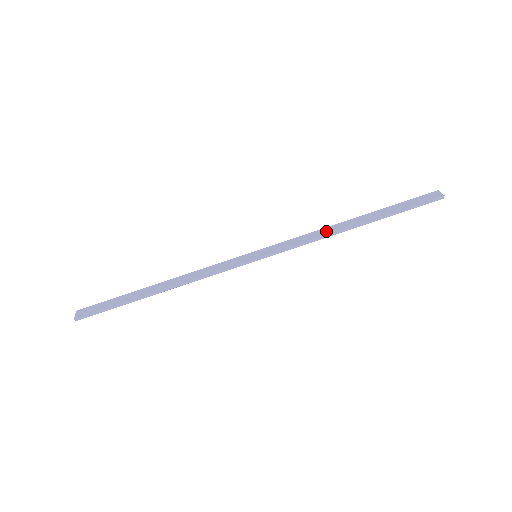
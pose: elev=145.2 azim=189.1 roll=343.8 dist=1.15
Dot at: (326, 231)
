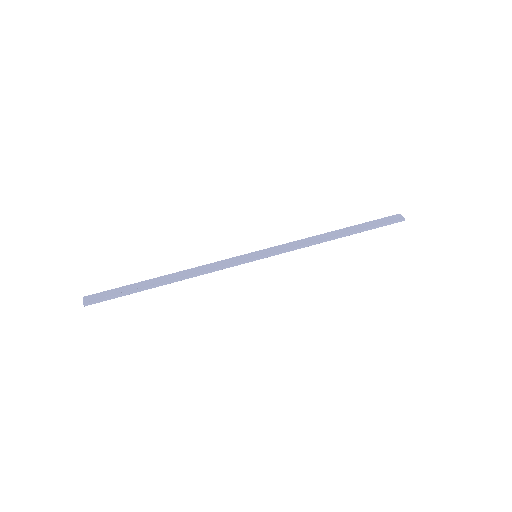
Dot at: (315, 239)
